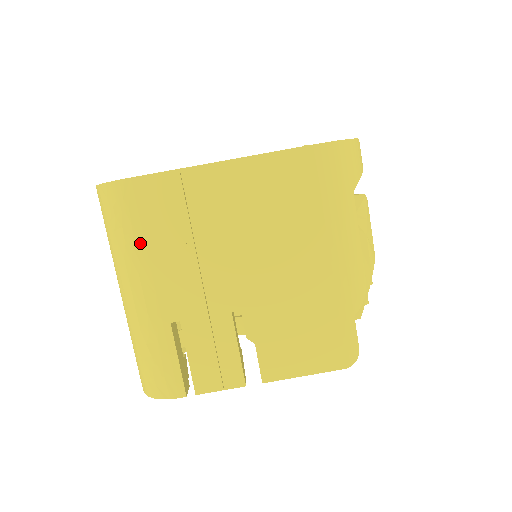
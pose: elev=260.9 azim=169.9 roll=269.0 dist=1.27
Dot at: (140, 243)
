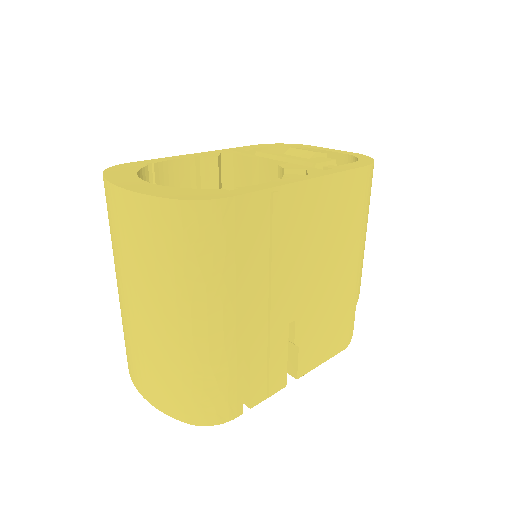
Dot at: (230, 269)
